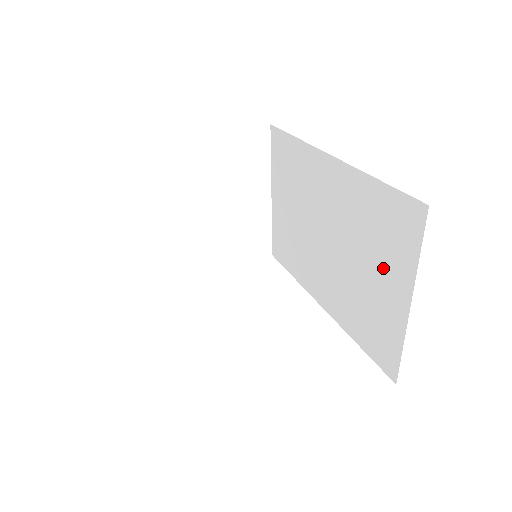
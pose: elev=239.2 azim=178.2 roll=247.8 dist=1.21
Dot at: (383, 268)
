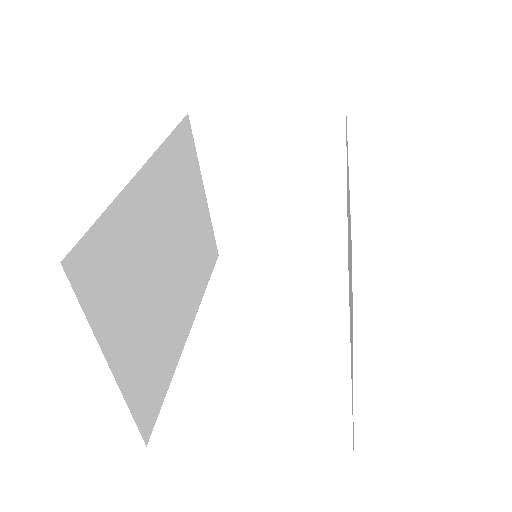
Dot at: (351, 317)
